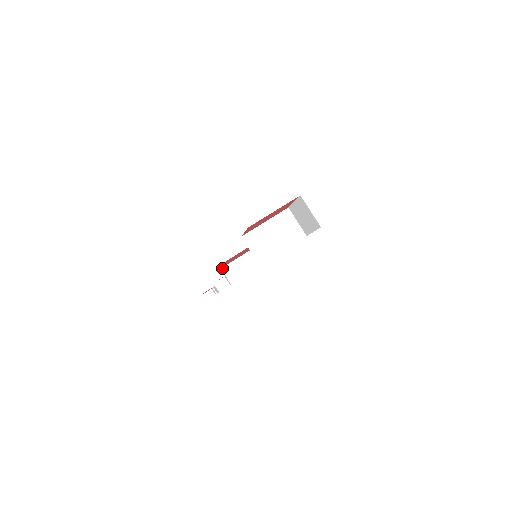
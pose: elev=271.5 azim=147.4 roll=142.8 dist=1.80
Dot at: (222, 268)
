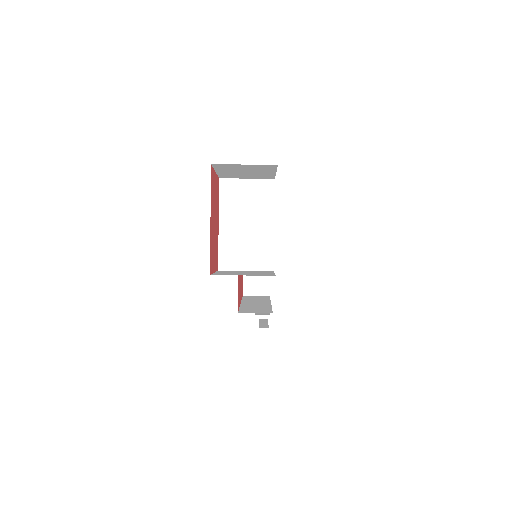
Dot at: (243, 293)
